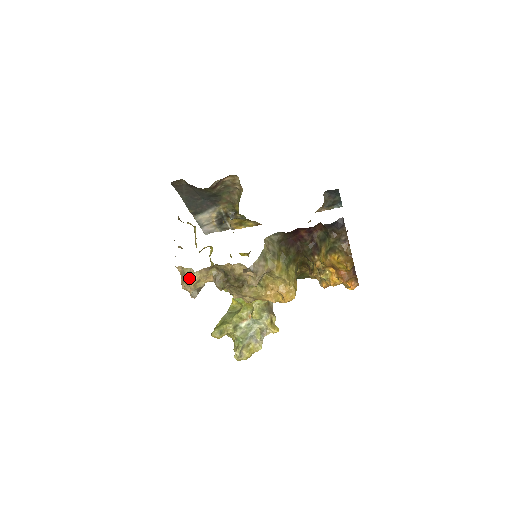
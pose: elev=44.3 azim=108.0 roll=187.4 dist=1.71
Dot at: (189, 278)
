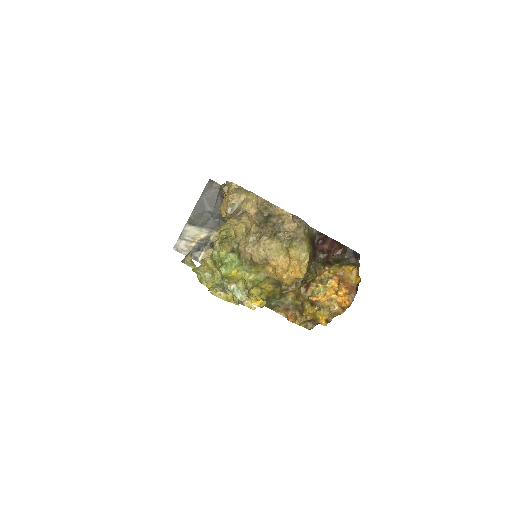
Dot at: (245, 192)
